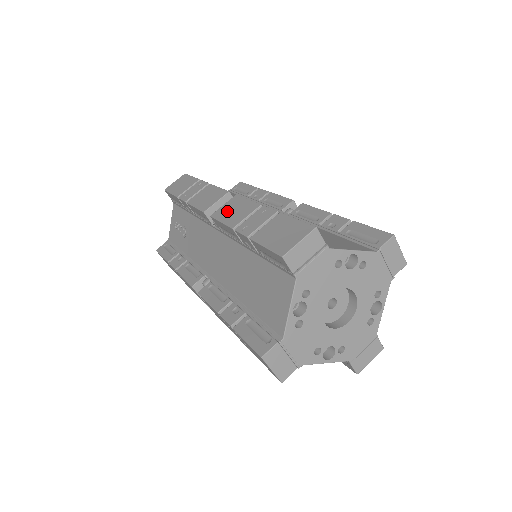
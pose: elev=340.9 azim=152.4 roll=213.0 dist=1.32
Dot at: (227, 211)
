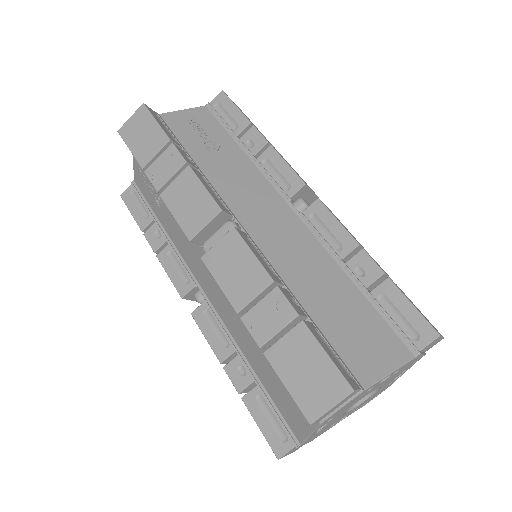
Dot at: (224, 264)
